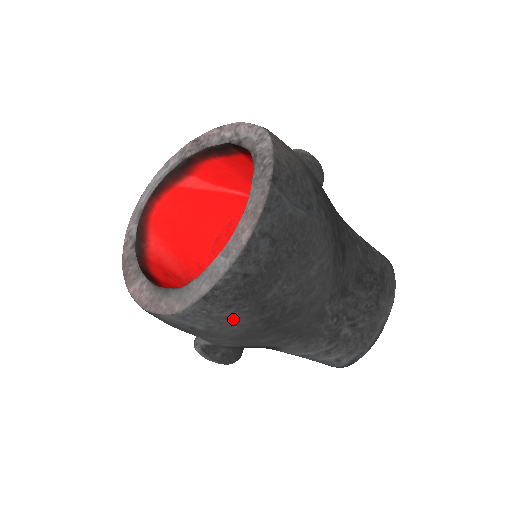
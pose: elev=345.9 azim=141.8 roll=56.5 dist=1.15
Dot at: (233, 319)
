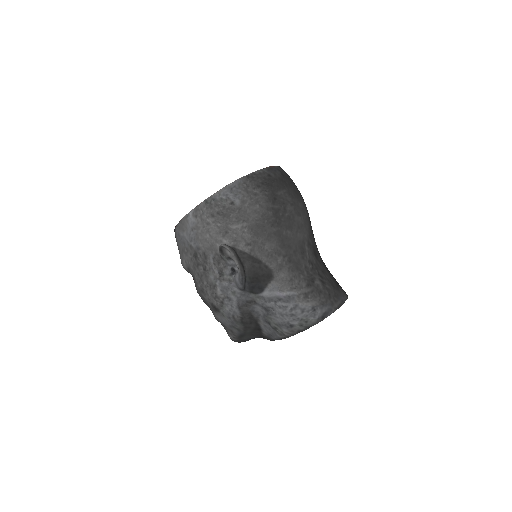
Dot at: (258, 197)
